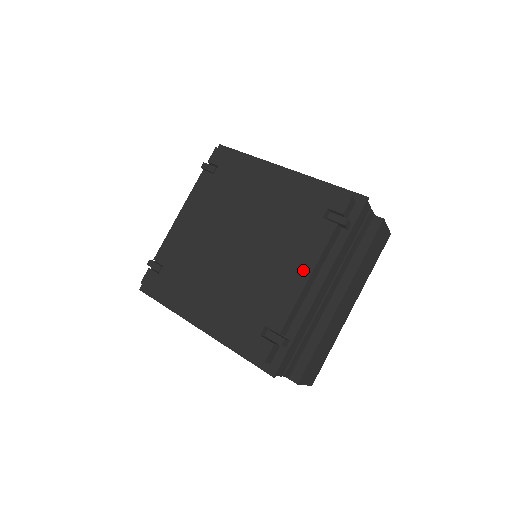
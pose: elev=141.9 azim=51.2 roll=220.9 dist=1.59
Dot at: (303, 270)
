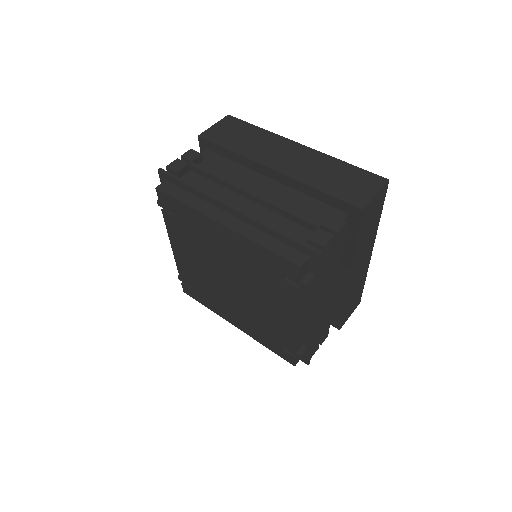
Dot at: (289, 317)
